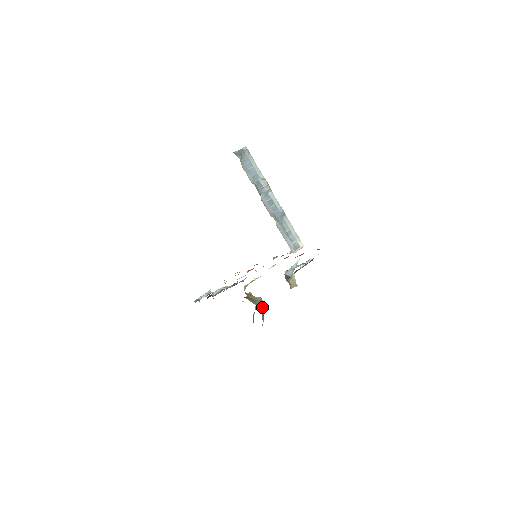
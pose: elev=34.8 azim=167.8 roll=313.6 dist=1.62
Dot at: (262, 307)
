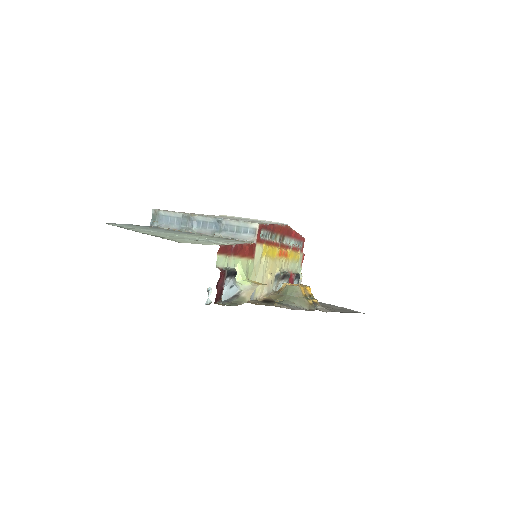
Dot at: (293, 293)
